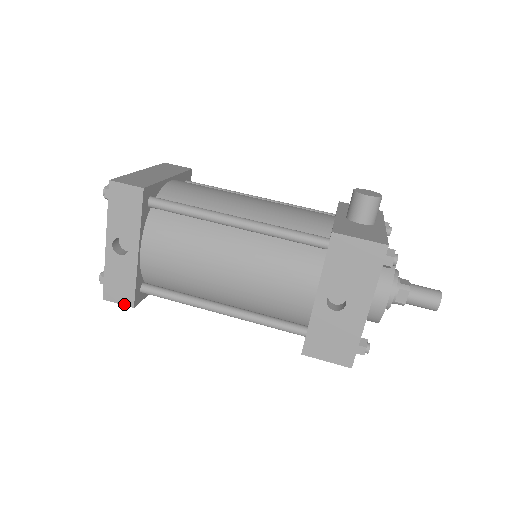
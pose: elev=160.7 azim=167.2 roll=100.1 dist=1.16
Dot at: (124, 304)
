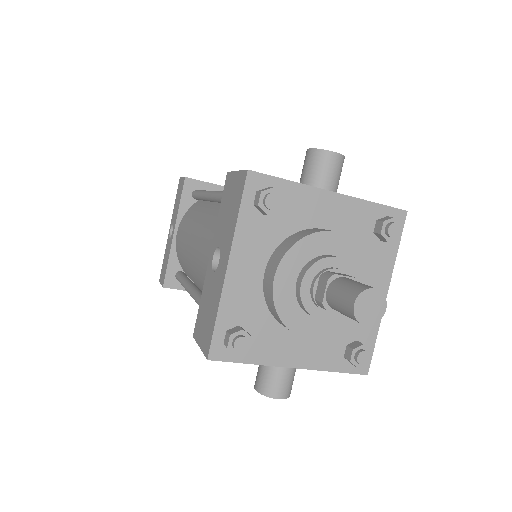
Dot at: (162, 284)
